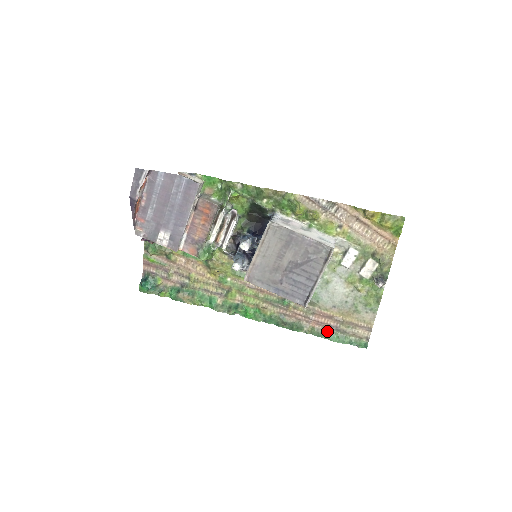
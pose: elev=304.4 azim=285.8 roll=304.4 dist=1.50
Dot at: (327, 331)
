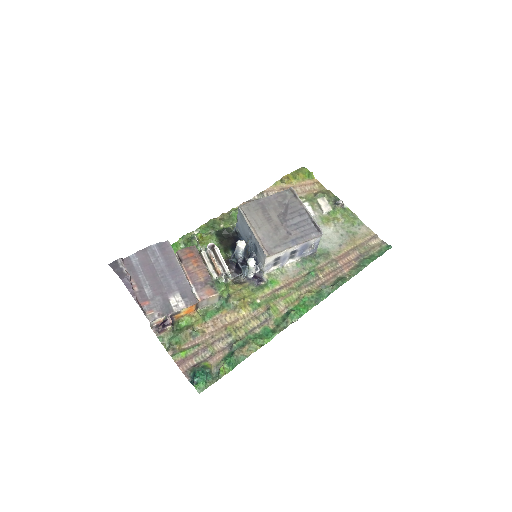
Dot at: (359, 263)
